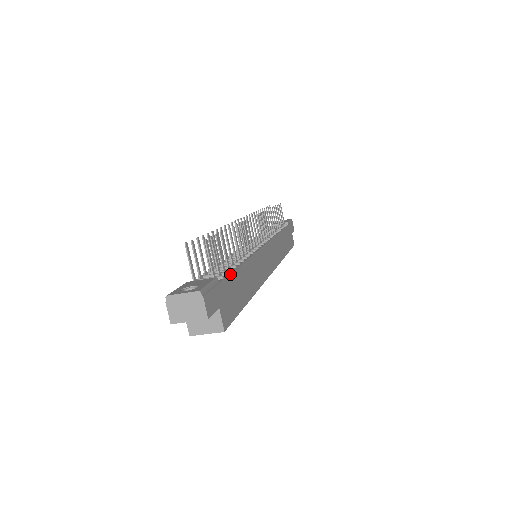
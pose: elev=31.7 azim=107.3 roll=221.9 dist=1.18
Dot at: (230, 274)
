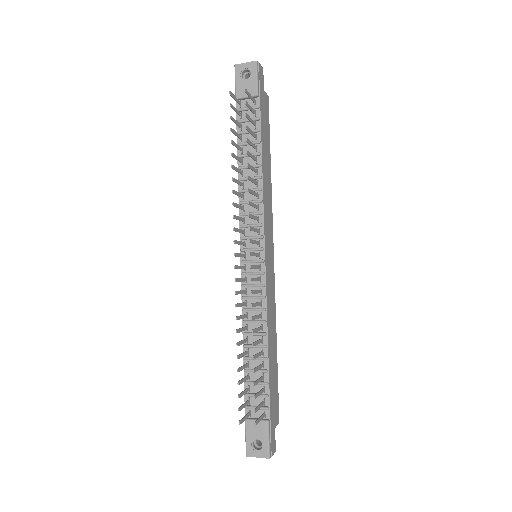
Dot at: (269, 393)
